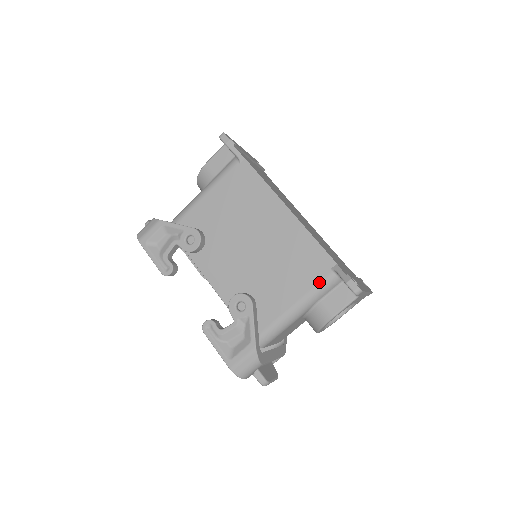
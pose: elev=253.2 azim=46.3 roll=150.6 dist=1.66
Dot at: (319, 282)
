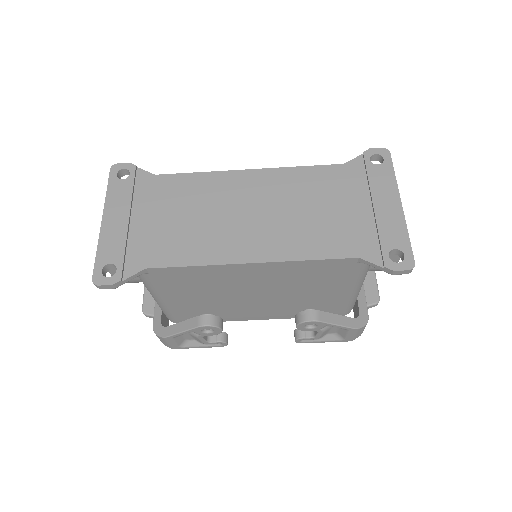
Dot at: (357, 273)
